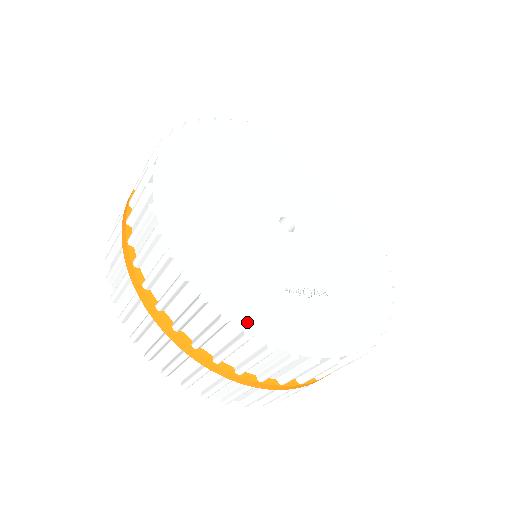
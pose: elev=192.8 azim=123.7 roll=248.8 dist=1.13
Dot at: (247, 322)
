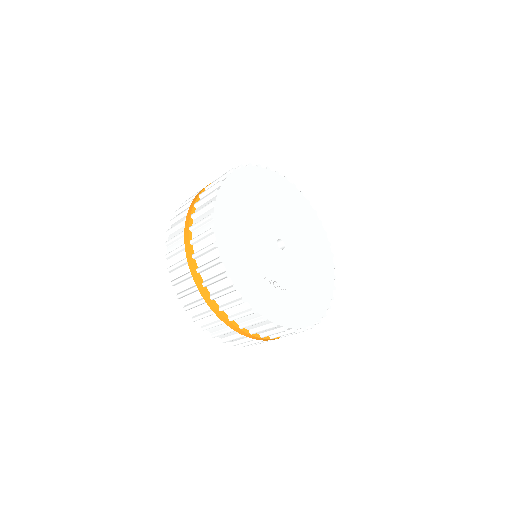
Dot at: (237, 281)
